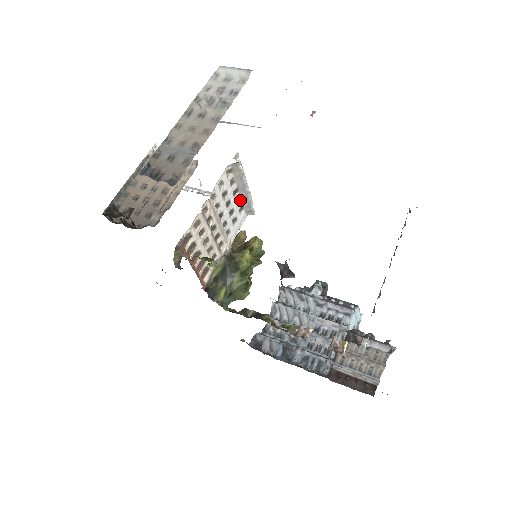
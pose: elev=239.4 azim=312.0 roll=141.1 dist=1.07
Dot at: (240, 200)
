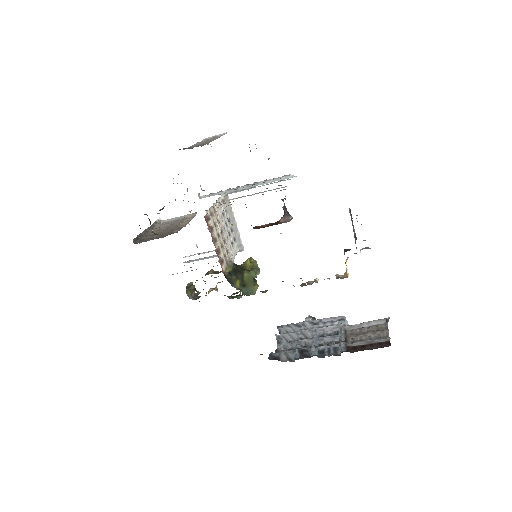
Dot at: (232, 231)
